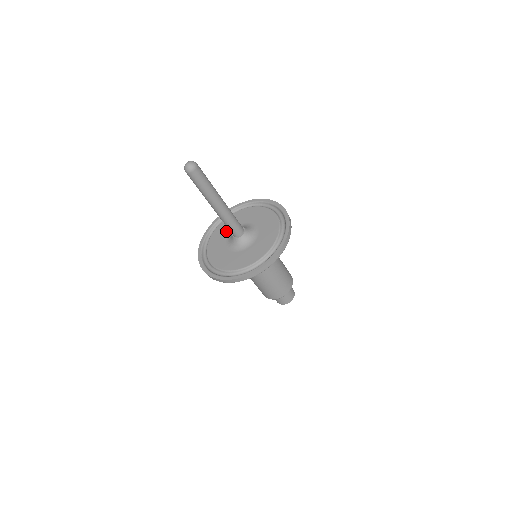
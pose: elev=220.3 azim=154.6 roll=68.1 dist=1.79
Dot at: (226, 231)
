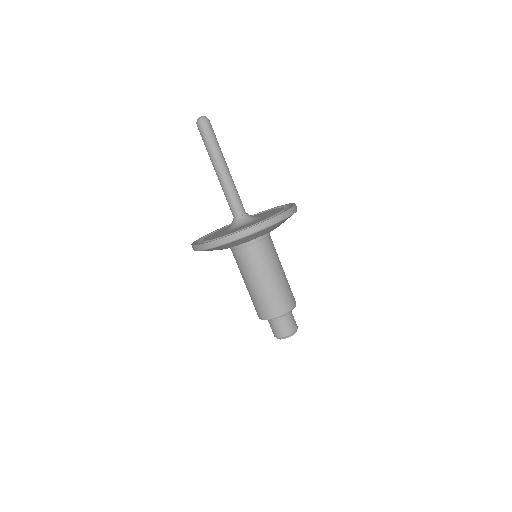
Dot at: occluded
